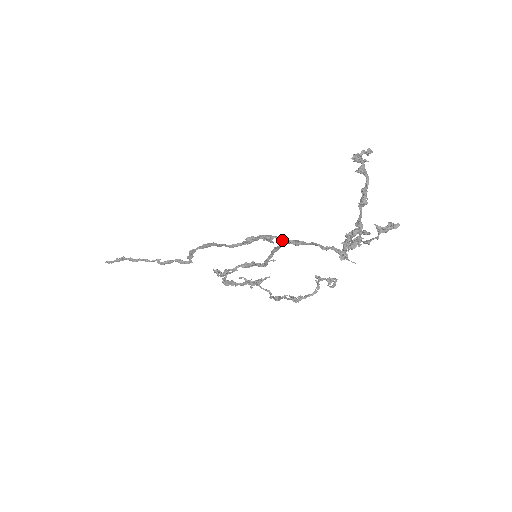
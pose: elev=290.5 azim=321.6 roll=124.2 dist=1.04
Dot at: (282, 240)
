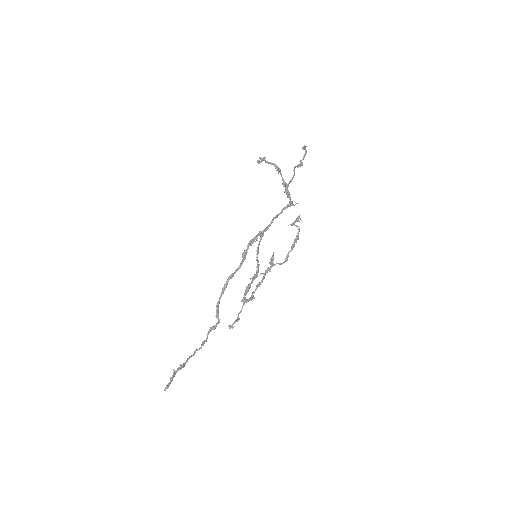
Dot at: (259, 235)
